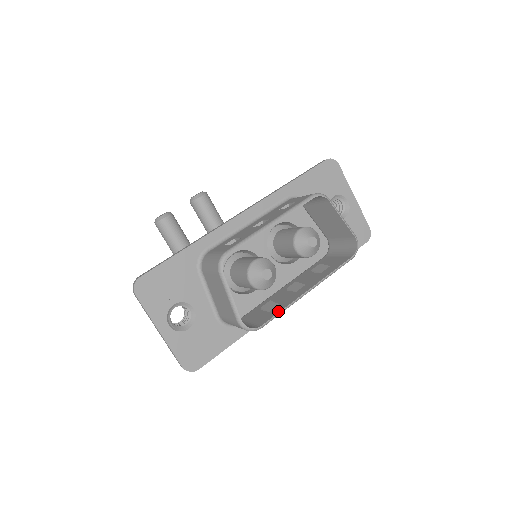
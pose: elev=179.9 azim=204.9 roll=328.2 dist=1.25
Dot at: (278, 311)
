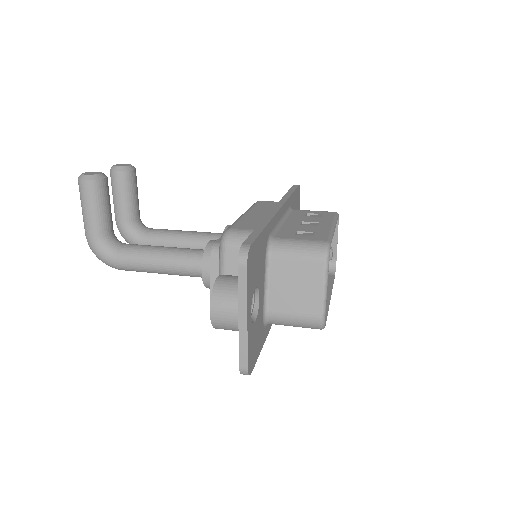
Dot at: occluded
